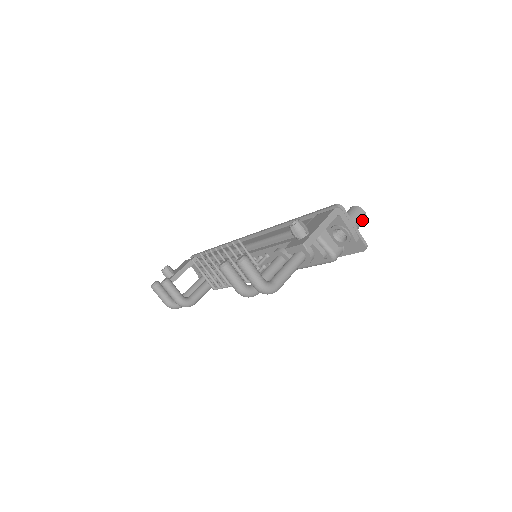
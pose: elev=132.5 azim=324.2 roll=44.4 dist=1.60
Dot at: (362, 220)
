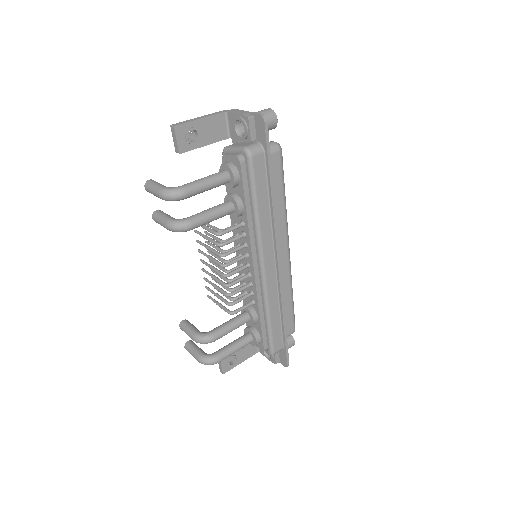
Dot at: (265, 112)
